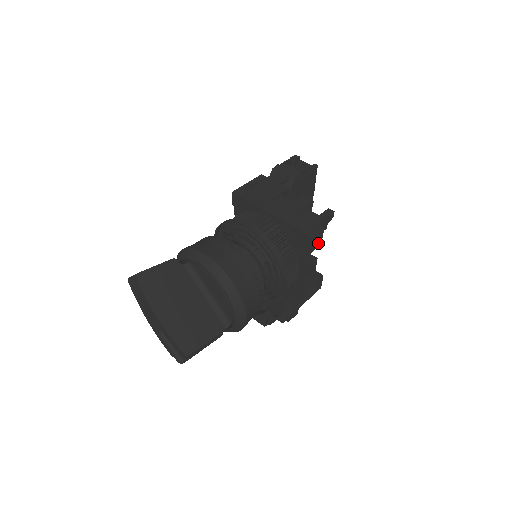
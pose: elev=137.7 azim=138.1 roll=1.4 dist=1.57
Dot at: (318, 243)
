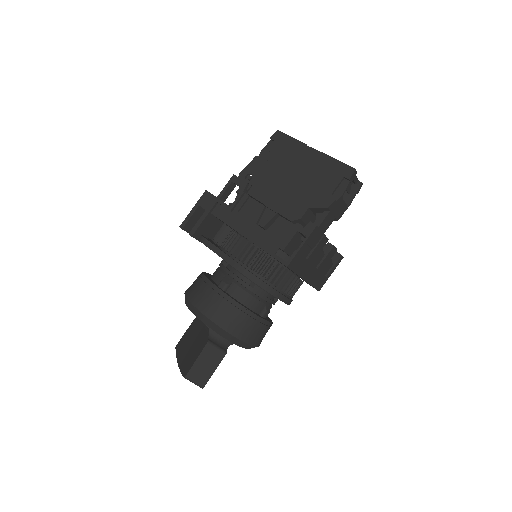
Dot at: occluded
